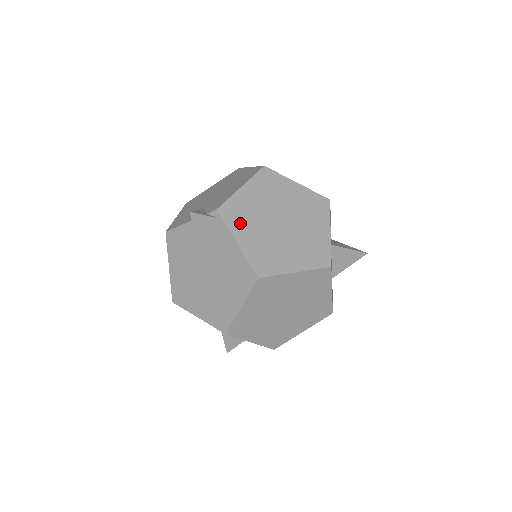
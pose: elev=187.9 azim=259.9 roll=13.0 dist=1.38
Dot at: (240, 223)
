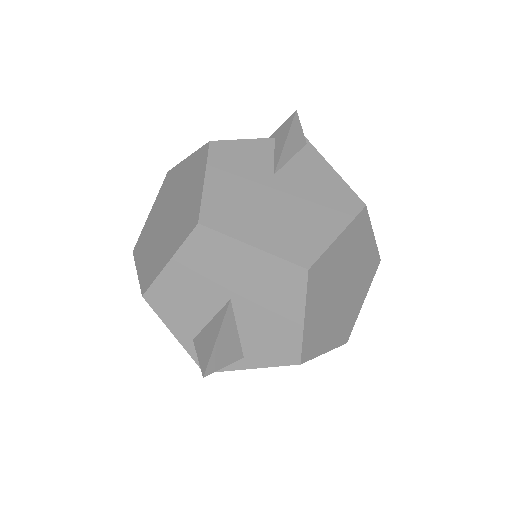
Dot at: occluded
